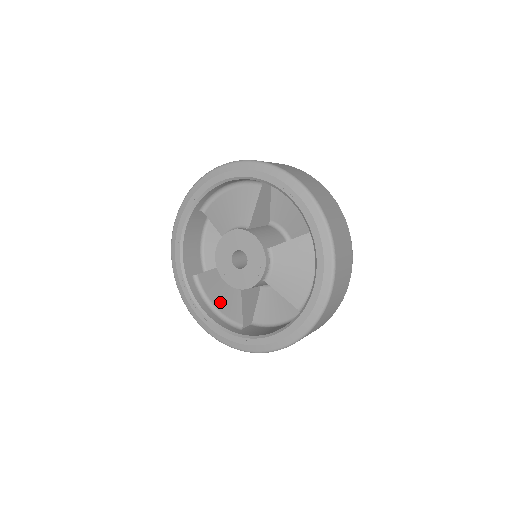
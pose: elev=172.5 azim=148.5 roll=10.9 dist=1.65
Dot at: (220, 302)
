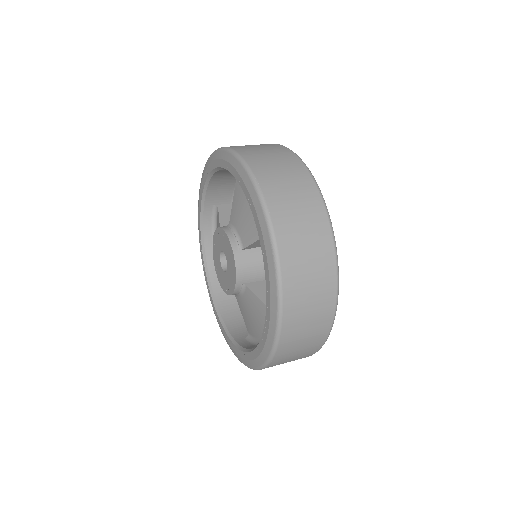
Dot at: occluded
